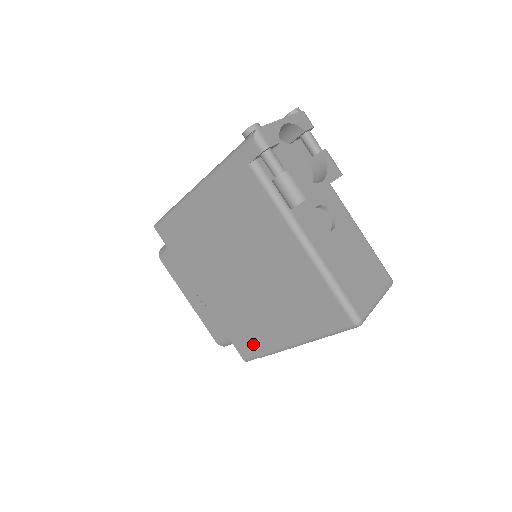
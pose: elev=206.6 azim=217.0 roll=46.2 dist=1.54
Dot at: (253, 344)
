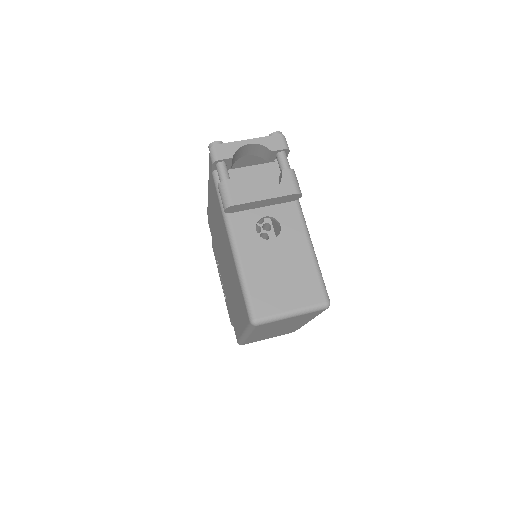
Dot at: occluded
